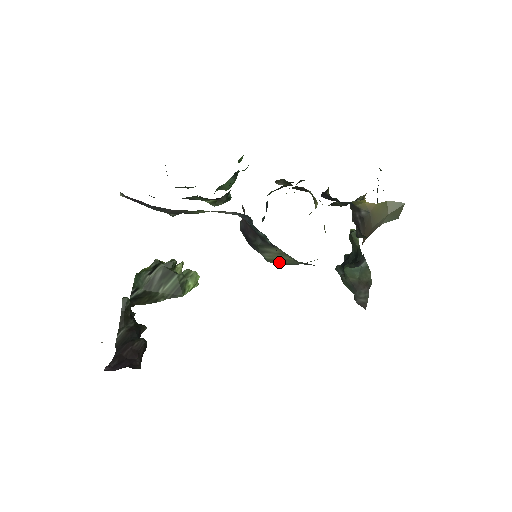
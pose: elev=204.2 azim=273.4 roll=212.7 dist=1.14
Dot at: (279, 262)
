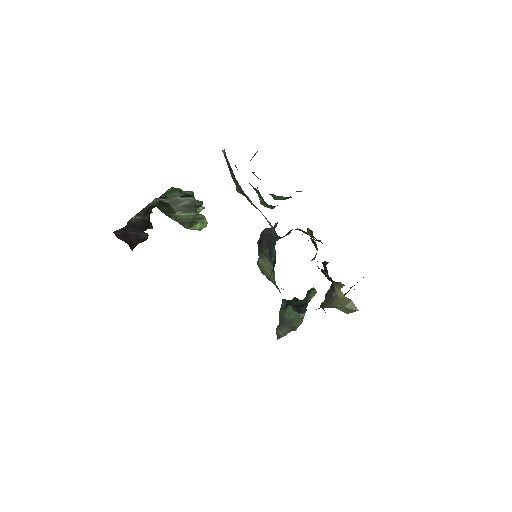
Dot at: (263, 271)
